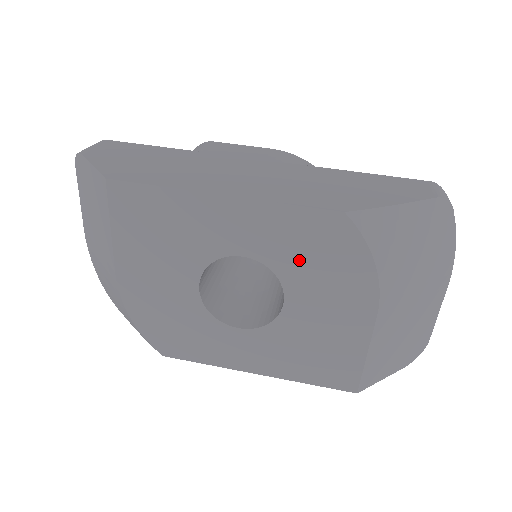
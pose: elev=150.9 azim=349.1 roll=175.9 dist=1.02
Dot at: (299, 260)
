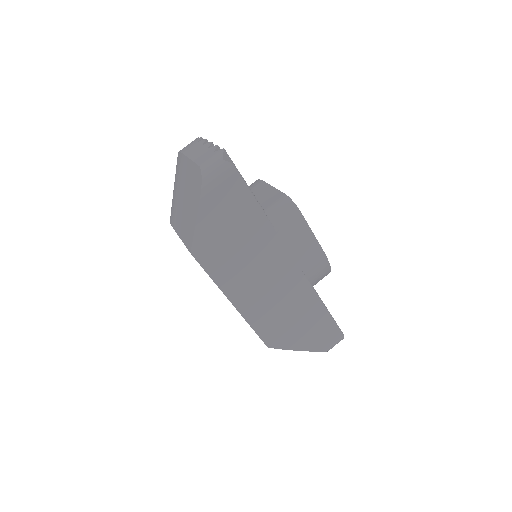
Dot at: occluded
